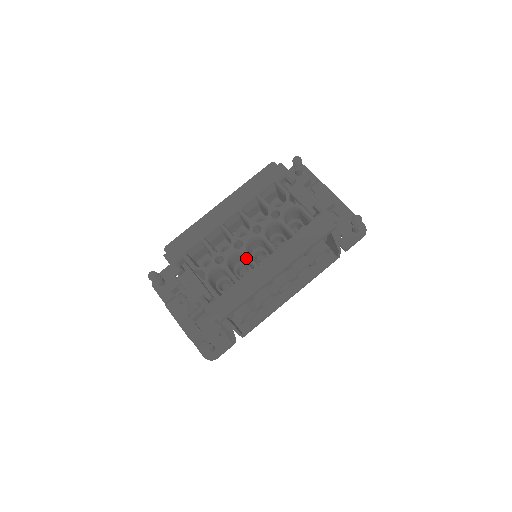
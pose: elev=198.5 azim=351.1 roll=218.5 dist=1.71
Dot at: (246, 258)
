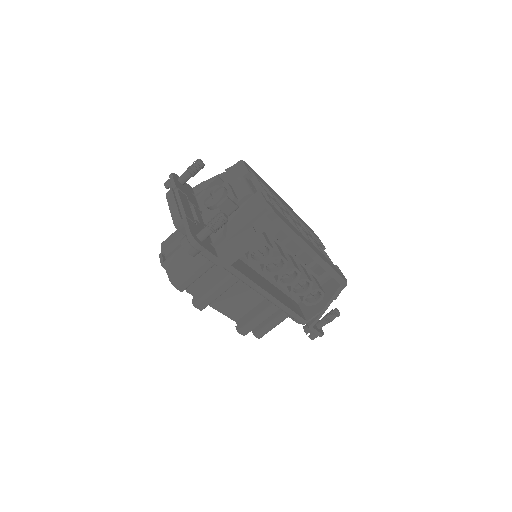
Dot at: occluded
